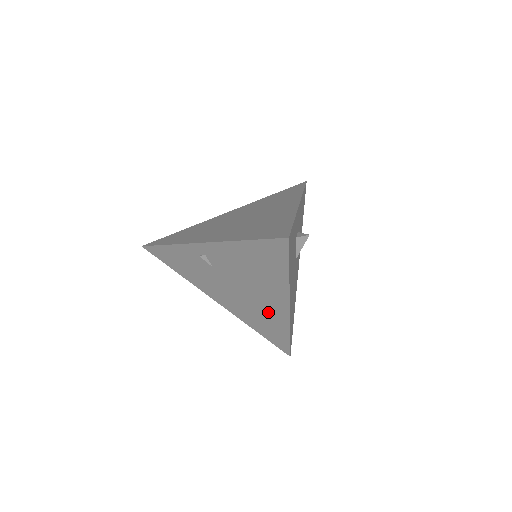
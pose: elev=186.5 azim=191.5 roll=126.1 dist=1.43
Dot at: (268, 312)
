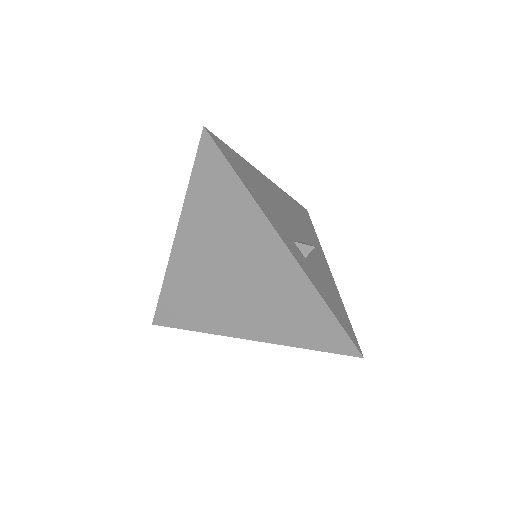
Dot at: occluded
